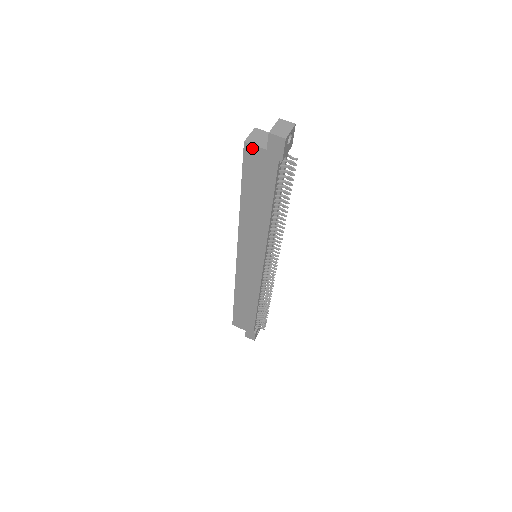
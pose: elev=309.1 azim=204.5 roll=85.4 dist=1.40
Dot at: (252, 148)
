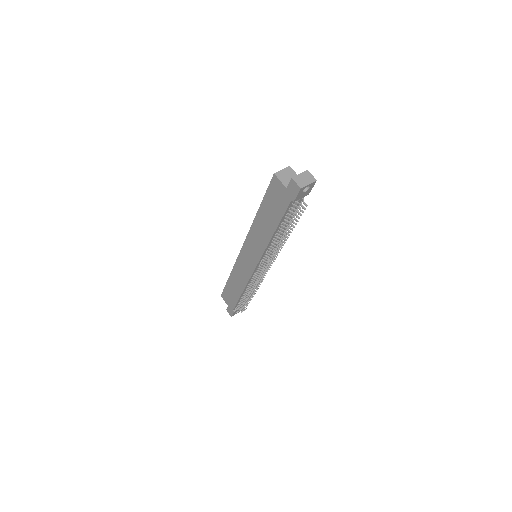
Dot at: (278, 181)
